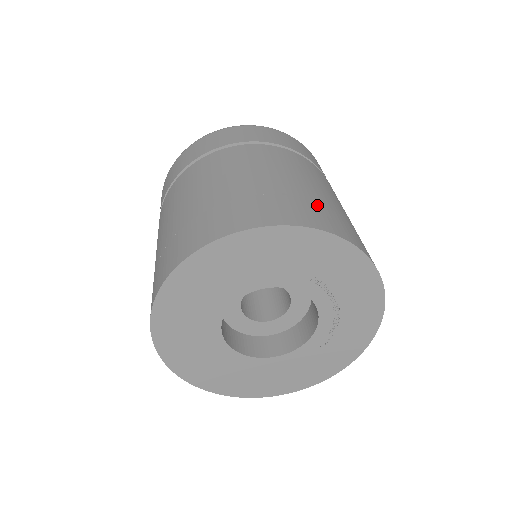
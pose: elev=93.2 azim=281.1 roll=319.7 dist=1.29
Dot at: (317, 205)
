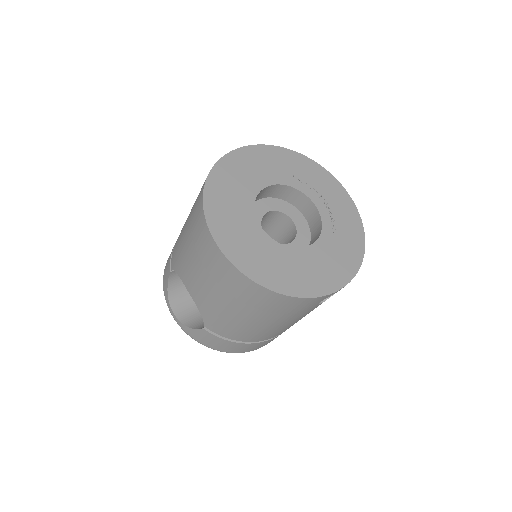
Dot at: occluded
